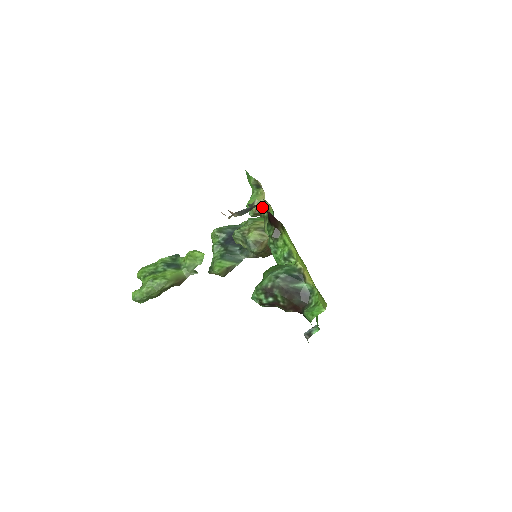
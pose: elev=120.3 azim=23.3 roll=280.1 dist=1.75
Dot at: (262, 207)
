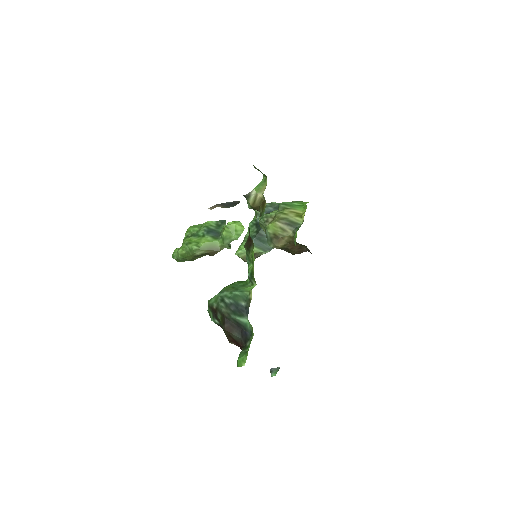
Dot at: (261, 201)
